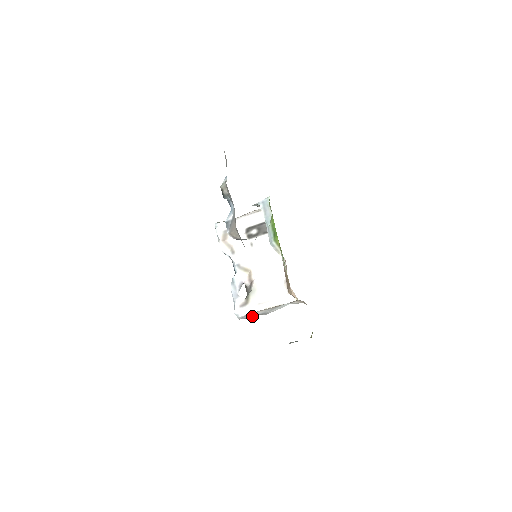
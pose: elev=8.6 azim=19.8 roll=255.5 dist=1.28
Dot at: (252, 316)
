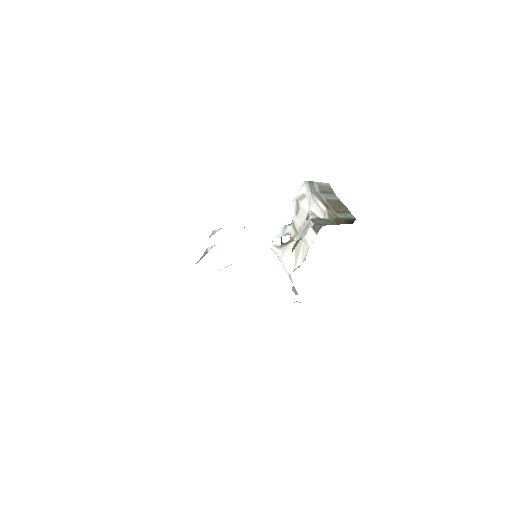
Dot at: occluded
